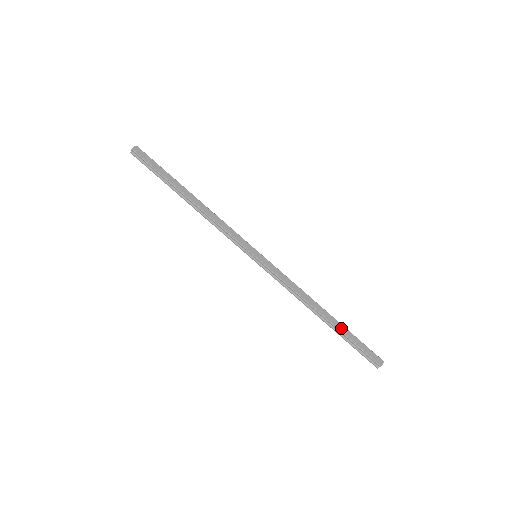
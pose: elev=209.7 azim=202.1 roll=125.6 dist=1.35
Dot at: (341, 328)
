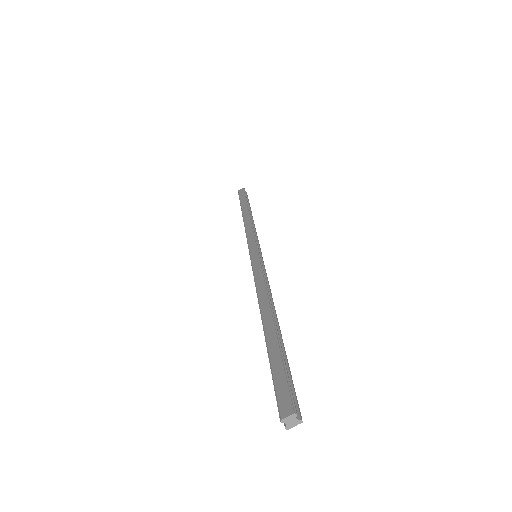
Dot at: (271, 340)
